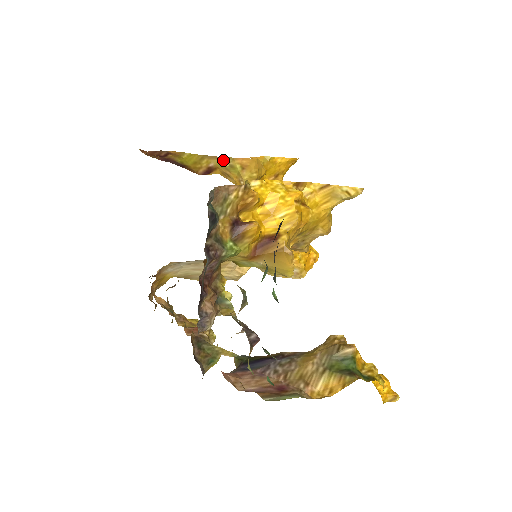
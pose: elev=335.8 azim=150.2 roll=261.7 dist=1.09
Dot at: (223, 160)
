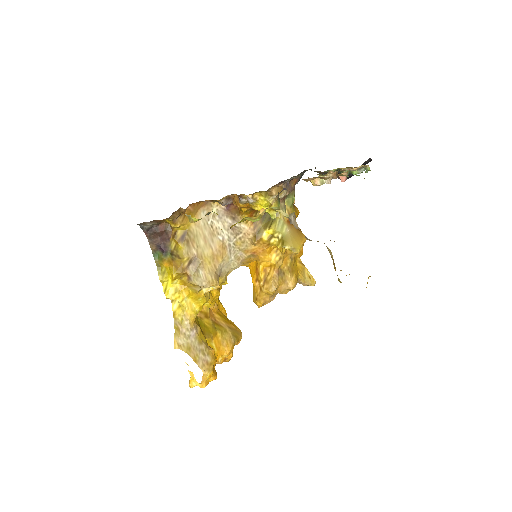
Dot at: occluded
